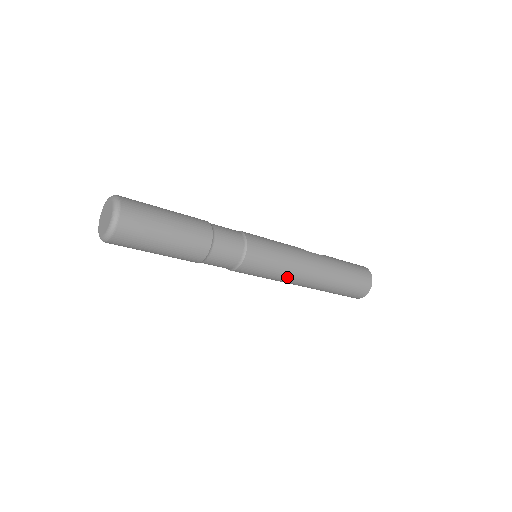
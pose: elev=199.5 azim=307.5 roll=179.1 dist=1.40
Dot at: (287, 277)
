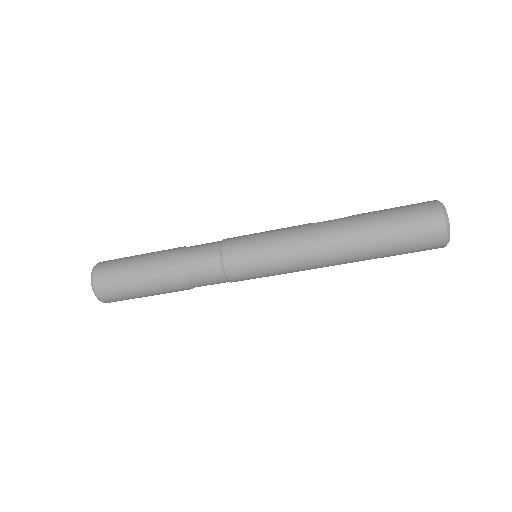
Dot at: (294, 264)
